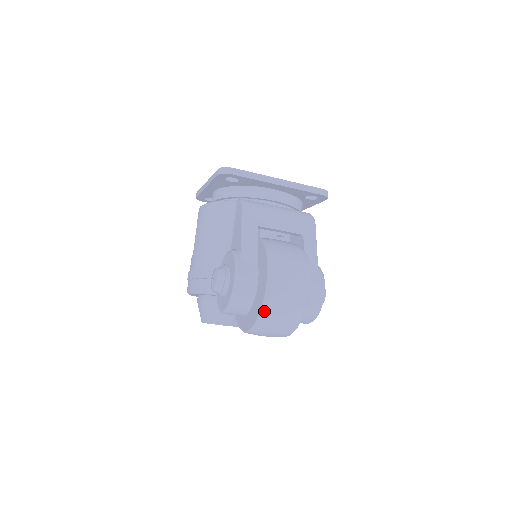
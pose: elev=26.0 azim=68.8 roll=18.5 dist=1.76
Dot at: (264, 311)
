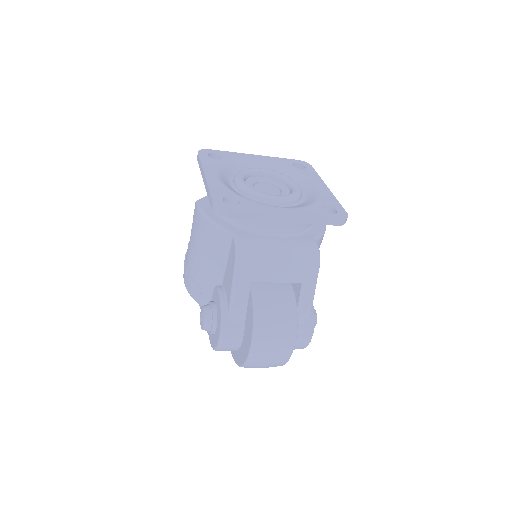
Dot at: (245, 367)
